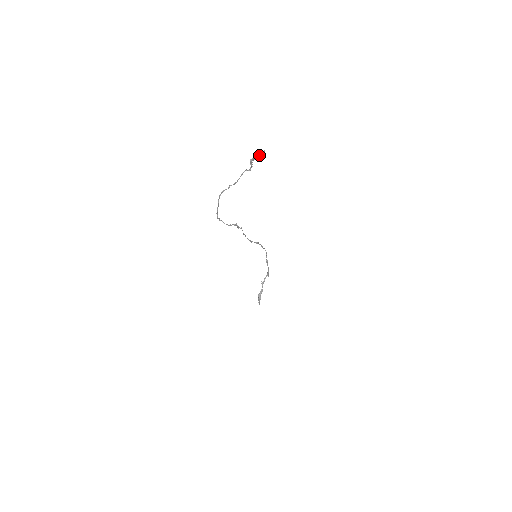
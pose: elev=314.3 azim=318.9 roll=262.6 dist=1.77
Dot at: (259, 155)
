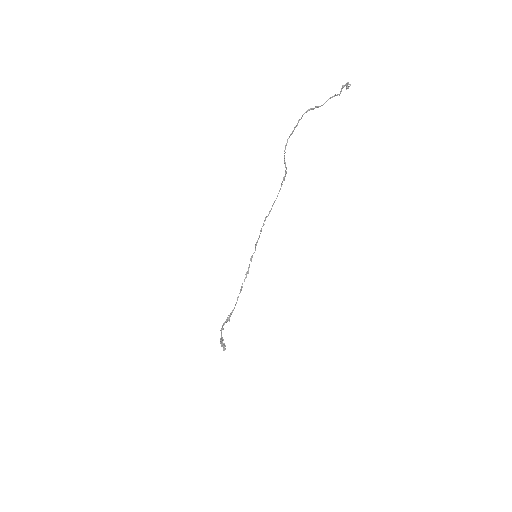
Dot at: (348, 86)
